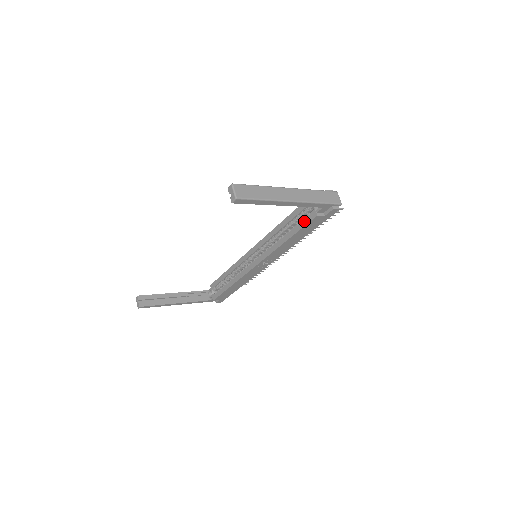
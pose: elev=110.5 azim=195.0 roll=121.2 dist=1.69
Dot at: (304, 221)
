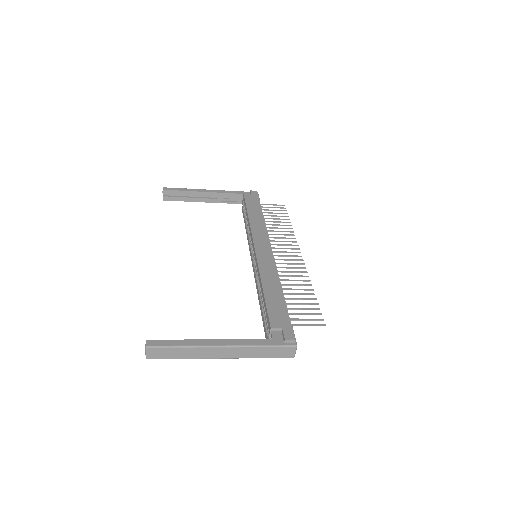
Dot at: (264, 327)
